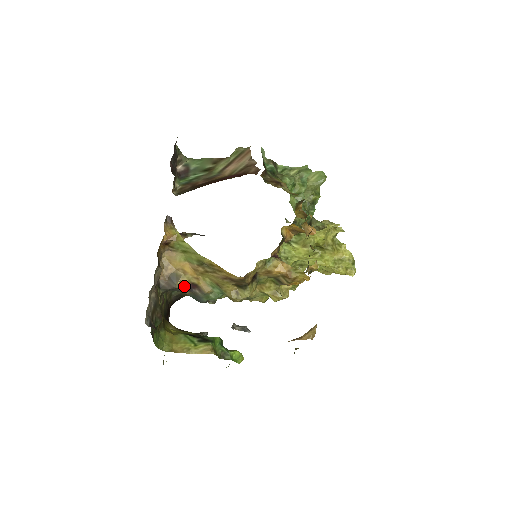
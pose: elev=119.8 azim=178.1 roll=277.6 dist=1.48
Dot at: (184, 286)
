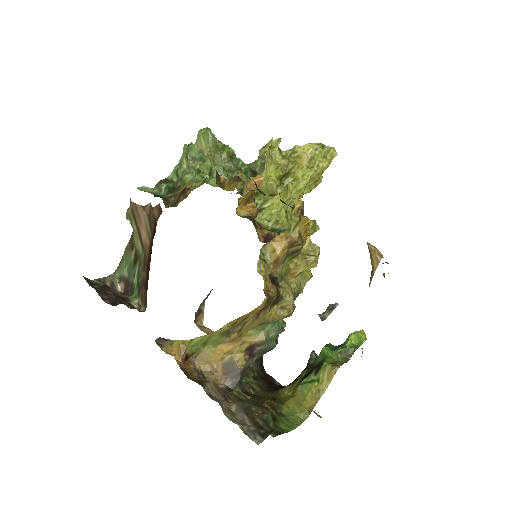
Dot at: (245, 360)
